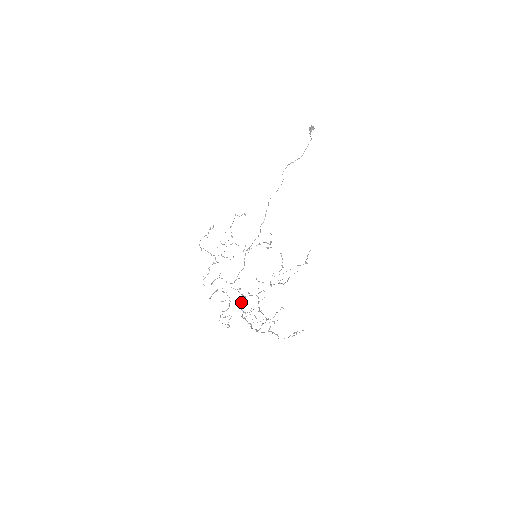
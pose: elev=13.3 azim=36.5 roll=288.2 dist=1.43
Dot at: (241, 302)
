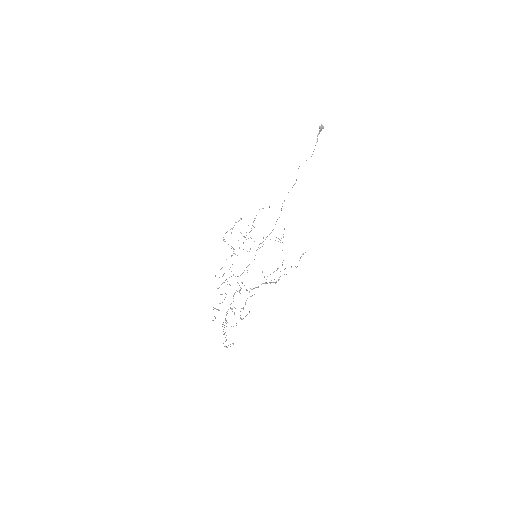
Dot at: (233, 298)
